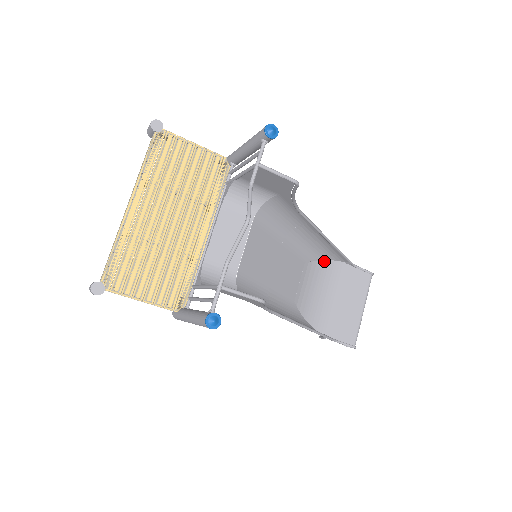
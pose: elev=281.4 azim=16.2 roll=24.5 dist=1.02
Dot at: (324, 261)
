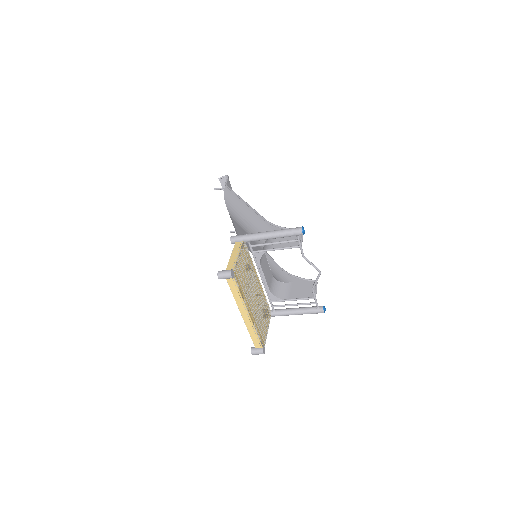
Dot at: (225, 203)
